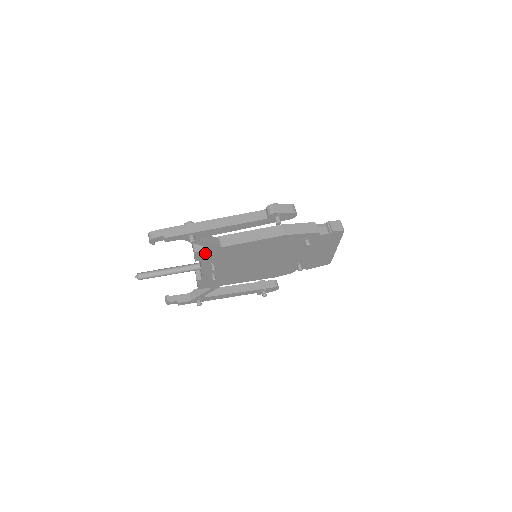
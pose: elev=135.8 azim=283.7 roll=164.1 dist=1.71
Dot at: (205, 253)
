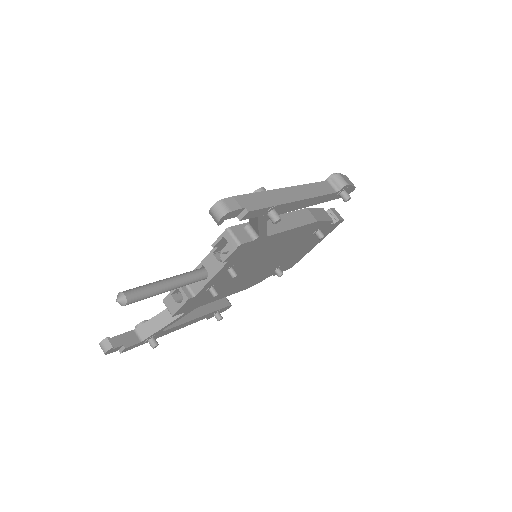
Dot at: (245, 246)
